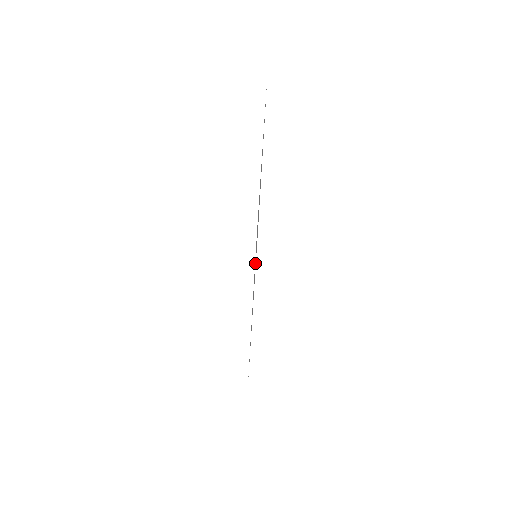
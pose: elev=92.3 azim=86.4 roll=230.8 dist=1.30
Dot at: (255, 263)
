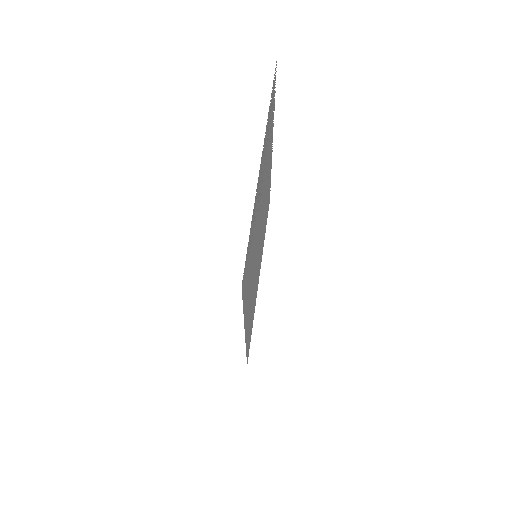
Dot at: (253, 268)
